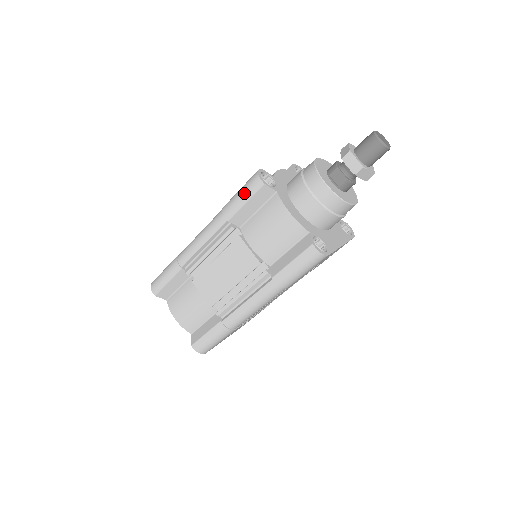
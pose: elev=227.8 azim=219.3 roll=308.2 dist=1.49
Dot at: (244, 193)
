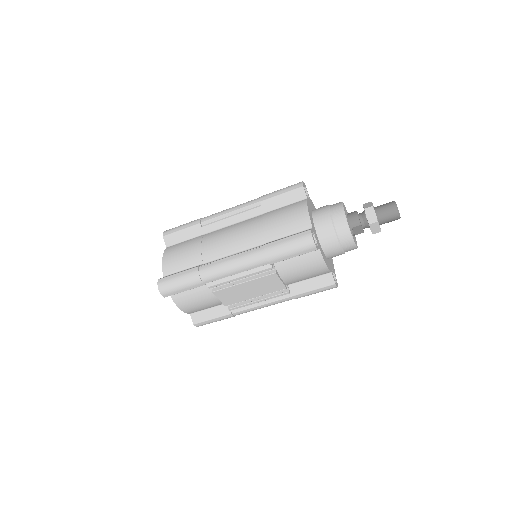
Dot at: (296, 251)
